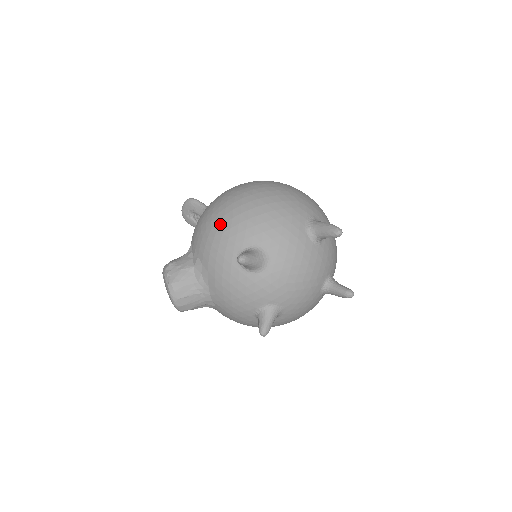
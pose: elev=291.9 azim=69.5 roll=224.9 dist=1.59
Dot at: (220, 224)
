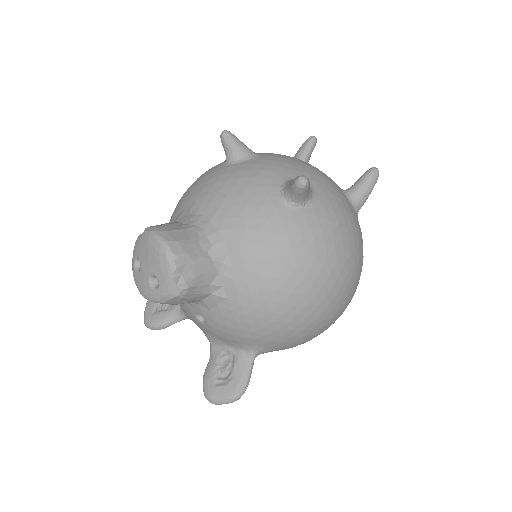
Dot at: occluded
